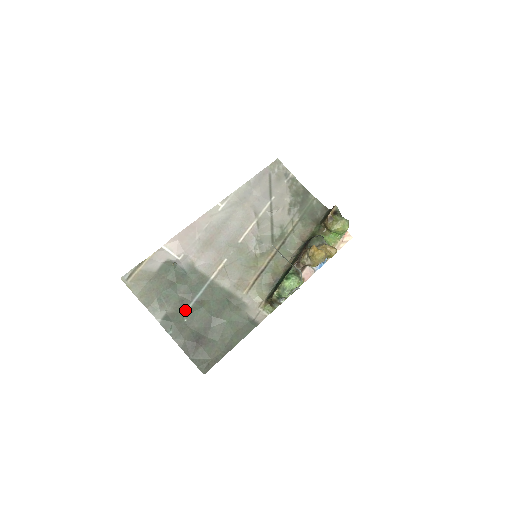
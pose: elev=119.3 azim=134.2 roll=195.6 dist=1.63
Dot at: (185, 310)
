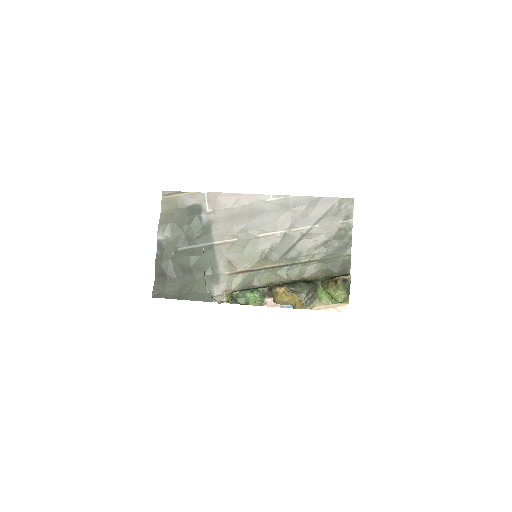
Dot at: (179, 247)
